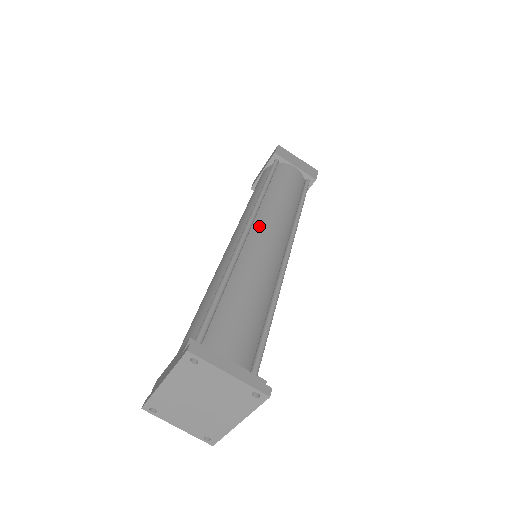
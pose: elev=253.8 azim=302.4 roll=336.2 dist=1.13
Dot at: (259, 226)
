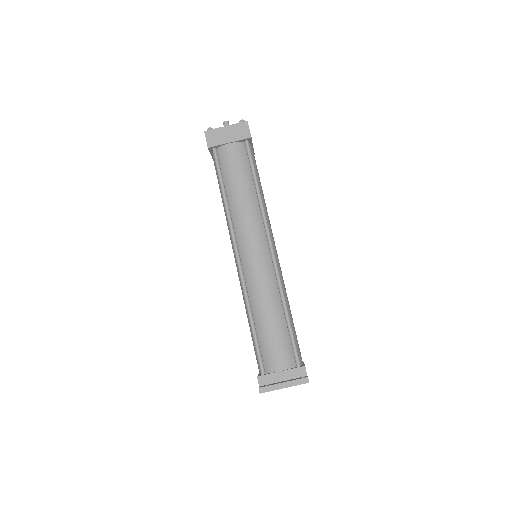
Dot at: (243, 248)
